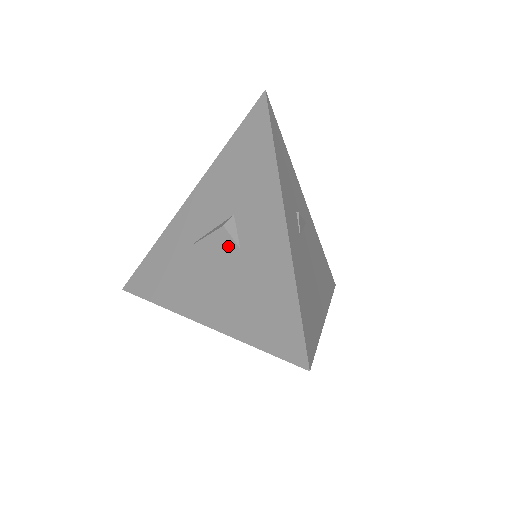
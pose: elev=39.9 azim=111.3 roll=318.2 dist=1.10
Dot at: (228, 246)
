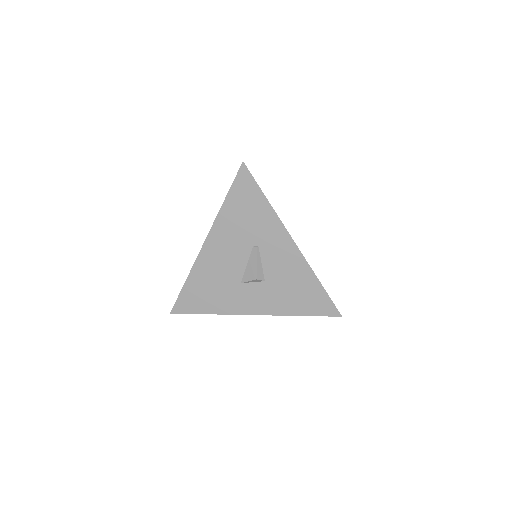
Dot at: occluded
